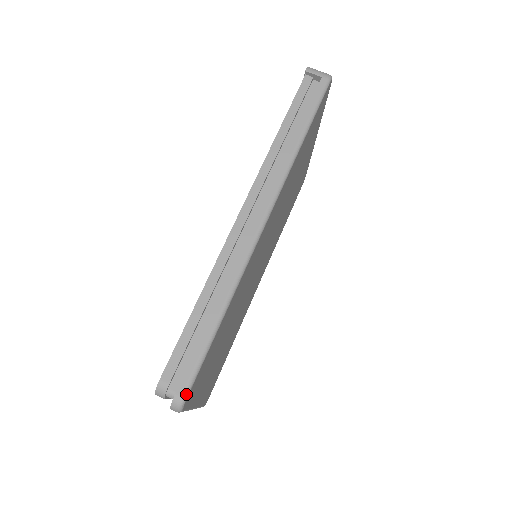
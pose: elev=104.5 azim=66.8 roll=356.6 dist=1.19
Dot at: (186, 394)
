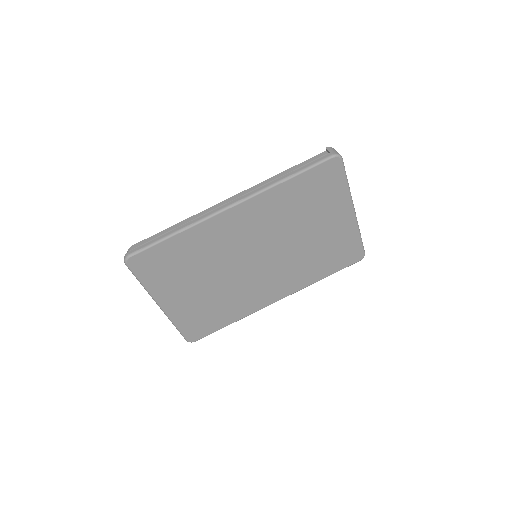
Dot at: (131, 255)
